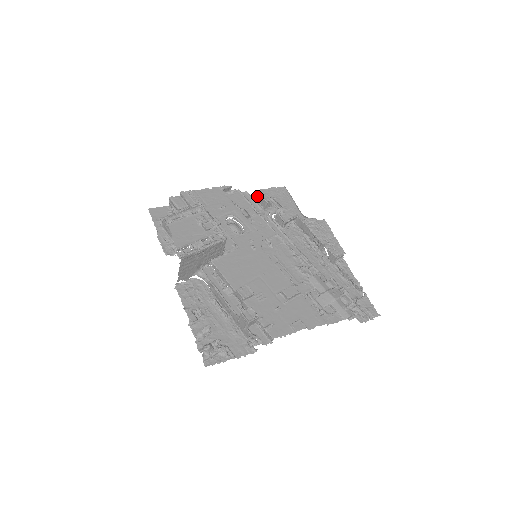
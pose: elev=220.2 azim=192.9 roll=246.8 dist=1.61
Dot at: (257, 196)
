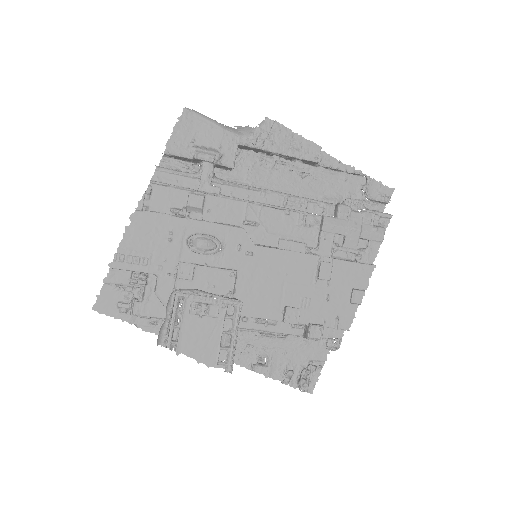
Dot at: (168, 156)
